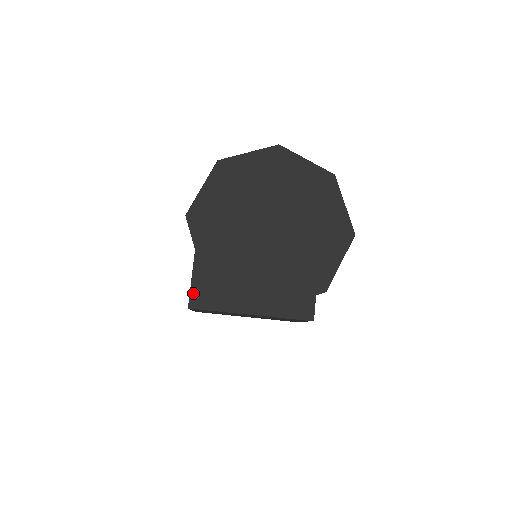
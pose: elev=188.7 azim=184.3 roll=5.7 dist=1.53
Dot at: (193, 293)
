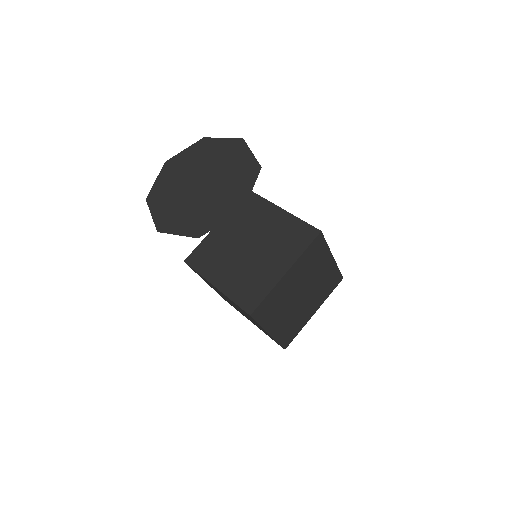
Dot at: (243, 306)
